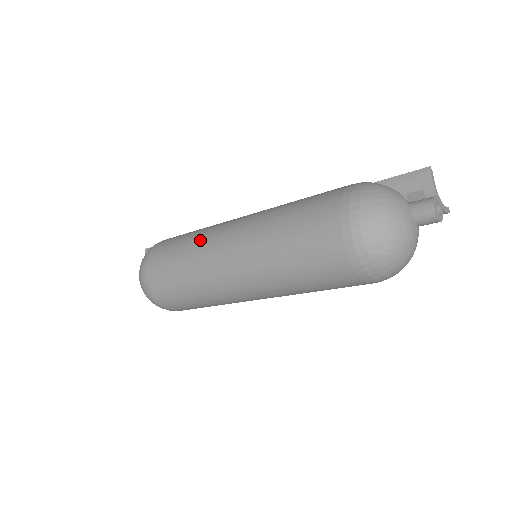
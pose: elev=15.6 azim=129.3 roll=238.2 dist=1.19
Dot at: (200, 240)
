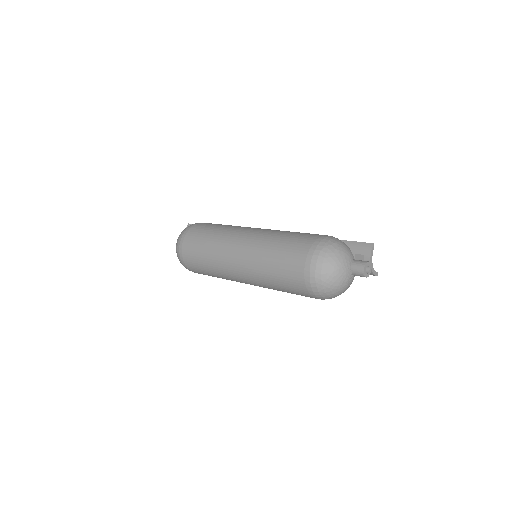
Dot at: (226, 231)
